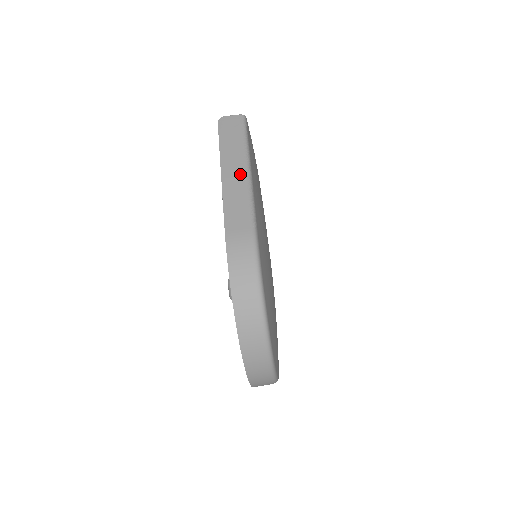
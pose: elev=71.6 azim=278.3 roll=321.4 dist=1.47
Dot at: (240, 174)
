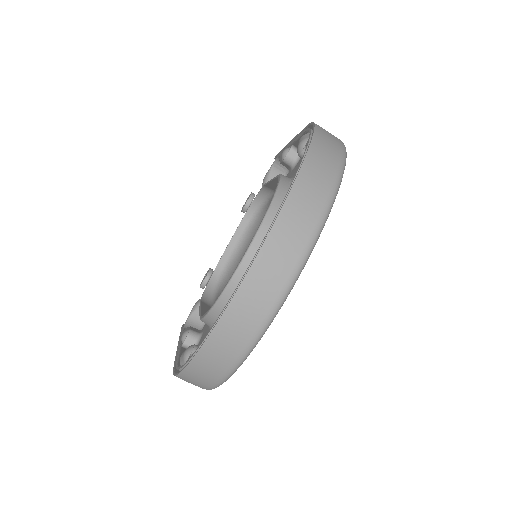
Dot at: occluded
